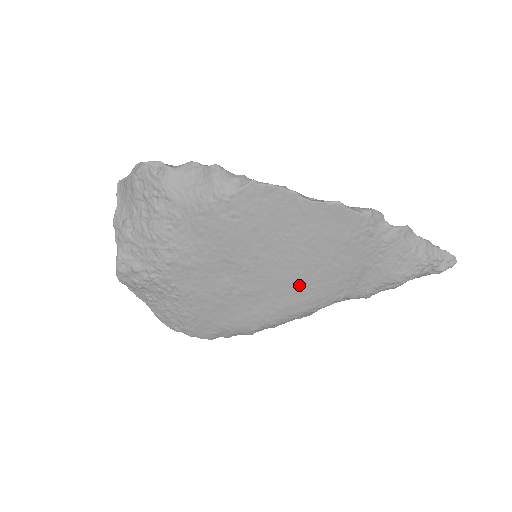
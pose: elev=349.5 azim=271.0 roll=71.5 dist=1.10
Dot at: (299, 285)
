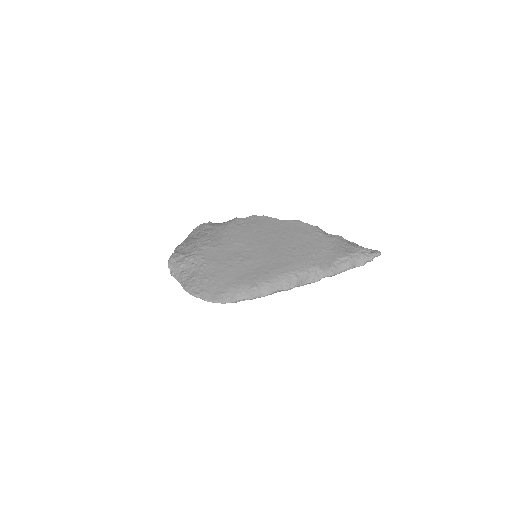
Dot at: (283, 256)
